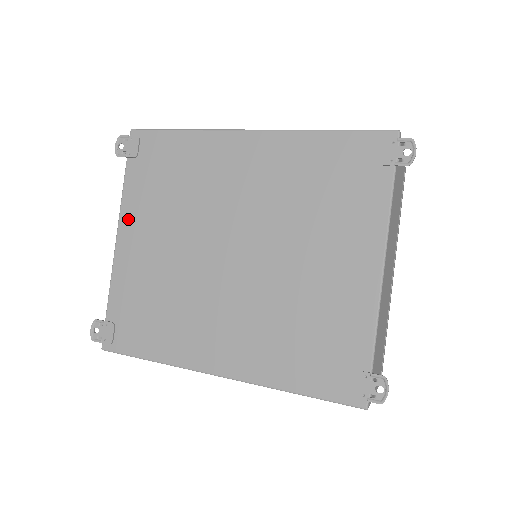
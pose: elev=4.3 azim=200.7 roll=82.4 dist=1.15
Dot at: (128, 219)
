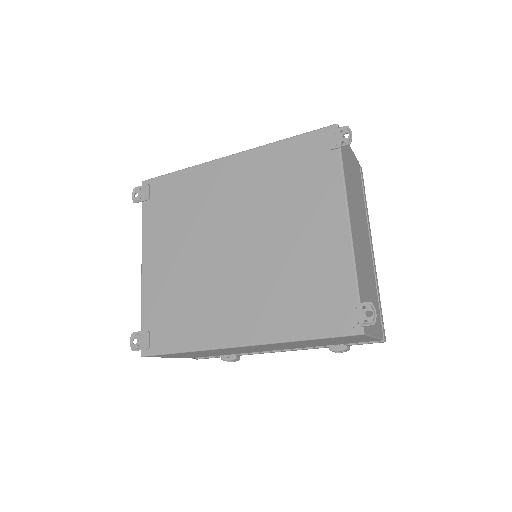
Dot at: (149, 246)
